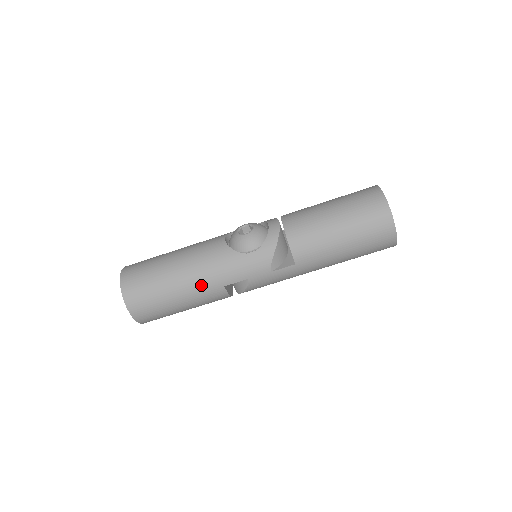
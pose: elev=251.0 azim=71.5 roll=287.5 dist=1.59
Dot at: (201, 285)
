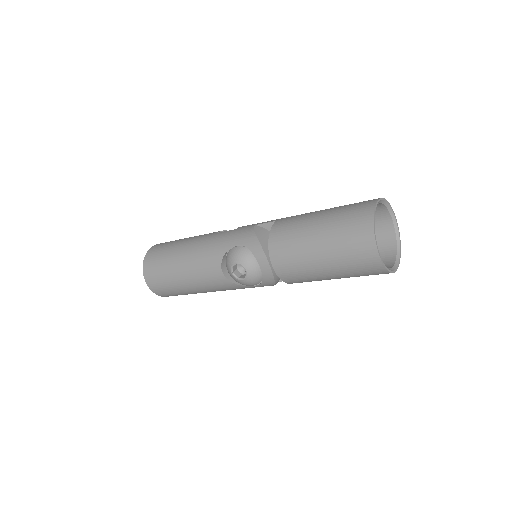
Dot at: occluded
